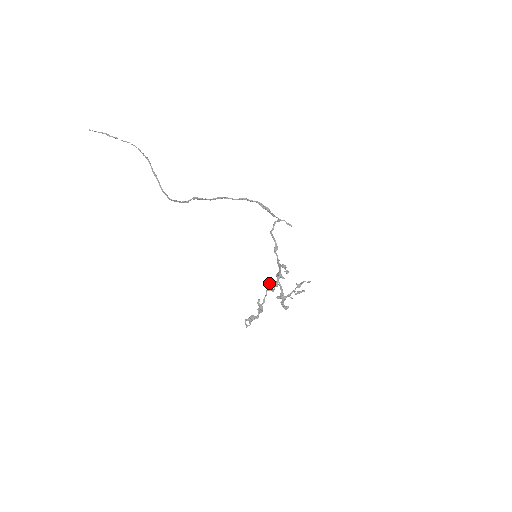
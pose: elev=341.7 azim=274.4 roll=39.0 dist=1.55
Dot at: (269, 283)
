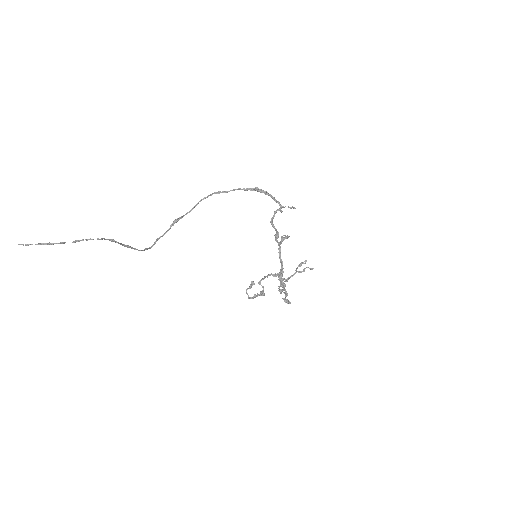
Dot at: occluded
